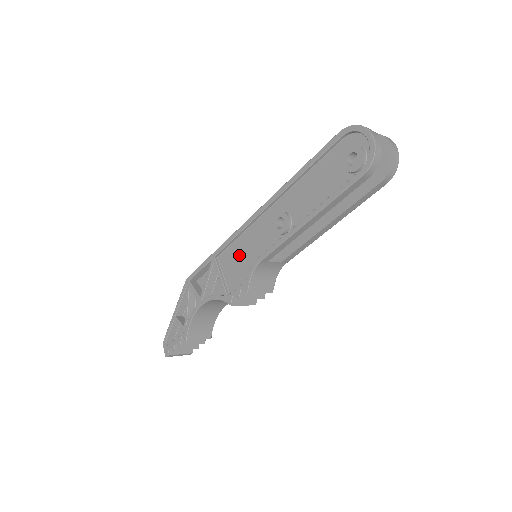
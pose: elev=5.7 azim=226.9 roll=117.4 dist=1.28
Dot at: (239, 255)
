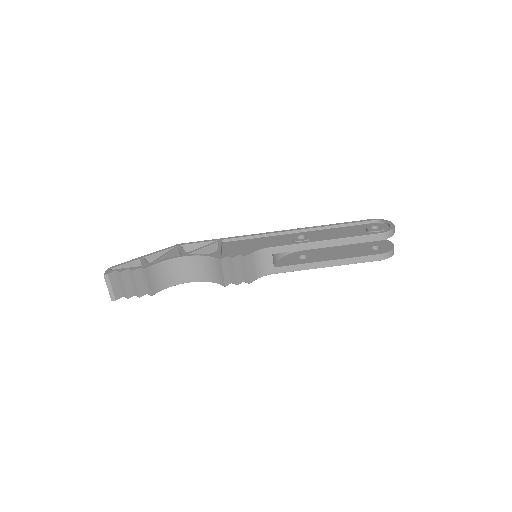
Dot at: (248, 244)
